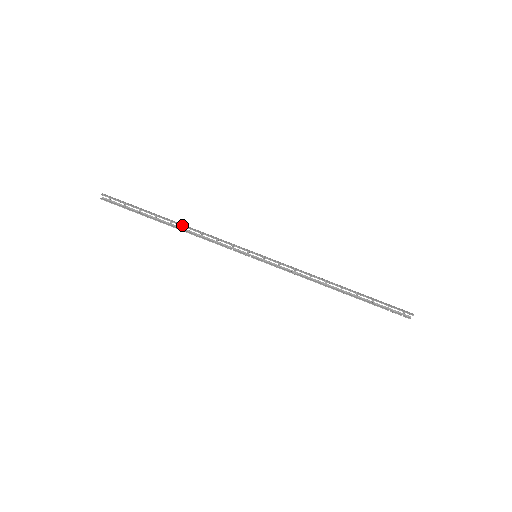
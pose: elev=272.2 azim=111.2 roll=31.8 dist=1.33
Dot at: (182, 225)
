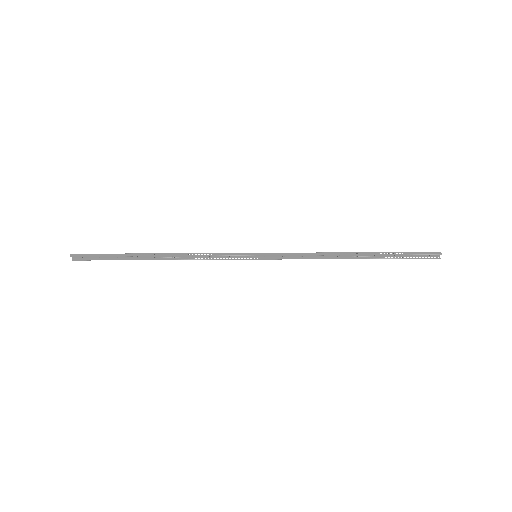
Dot at: (167, 255)
